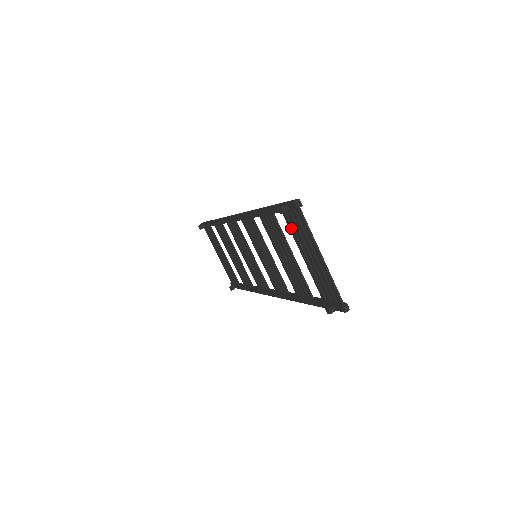
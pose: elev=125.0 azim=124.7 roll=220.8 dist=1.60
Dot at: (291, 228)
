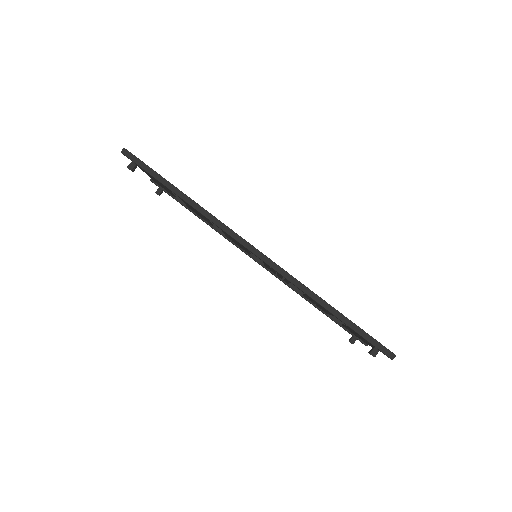
Dot at: occluded
